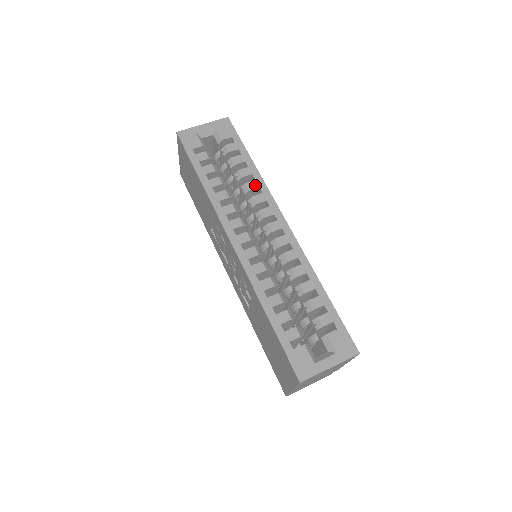
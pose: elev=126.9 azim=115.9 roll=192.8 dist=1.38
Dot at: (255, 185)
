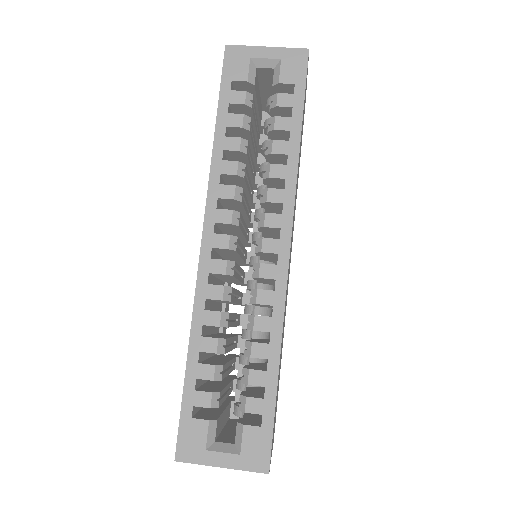
Dot at: (282, 173)
